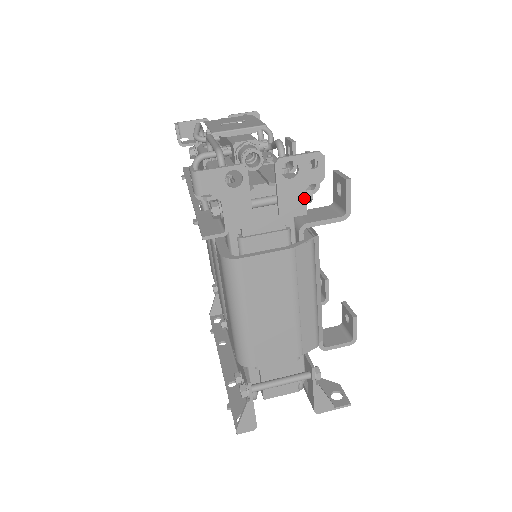
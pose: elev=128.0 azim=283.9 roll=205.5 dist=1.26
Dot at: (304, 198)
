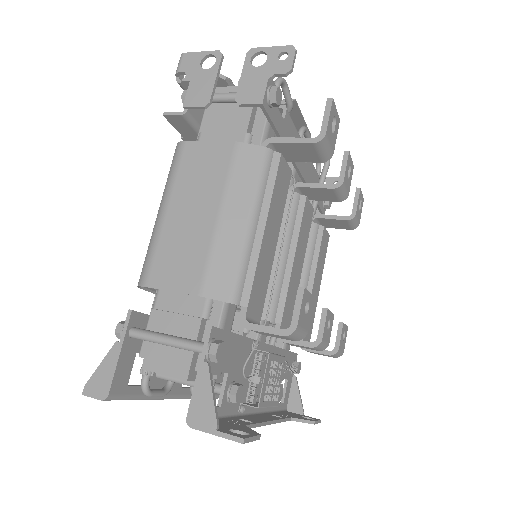
Dot at: (264, 87)
